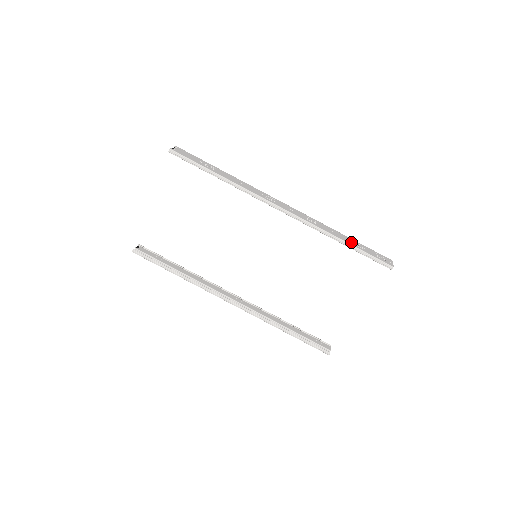
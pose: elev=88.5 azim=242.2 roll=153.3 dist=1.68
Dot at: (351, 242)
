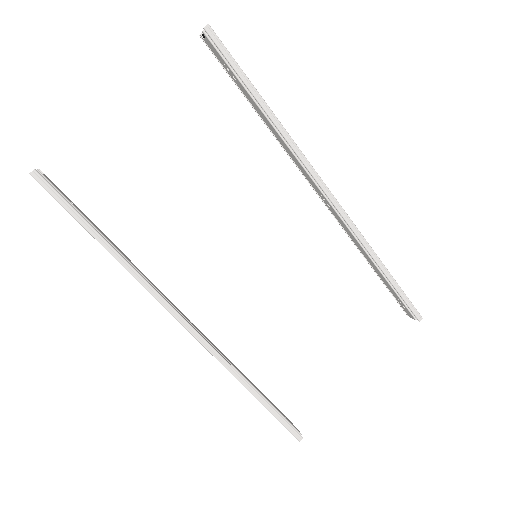
Dot at: occluded
